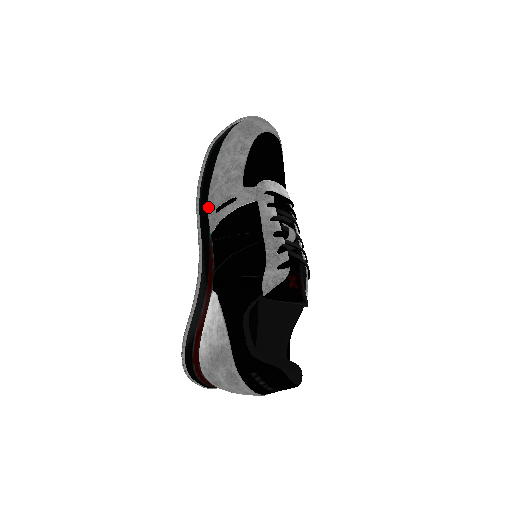
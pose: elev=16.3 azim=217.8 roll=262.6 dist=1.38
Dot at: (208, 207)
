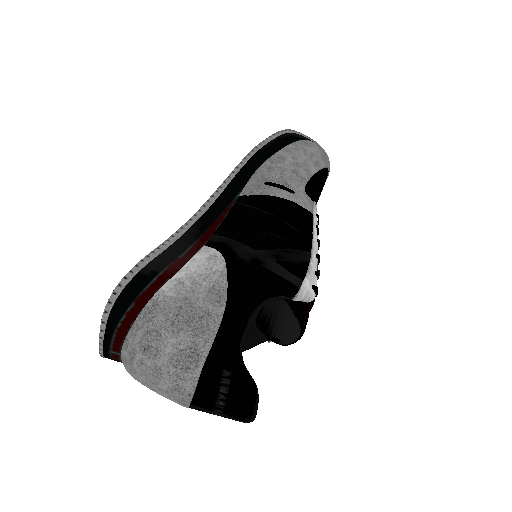
Dot at: (257, 172)
